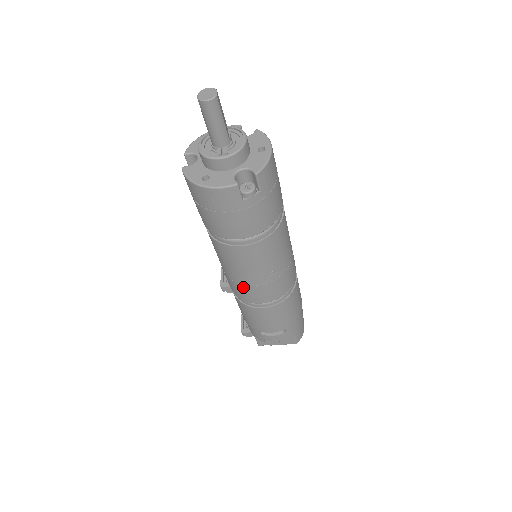
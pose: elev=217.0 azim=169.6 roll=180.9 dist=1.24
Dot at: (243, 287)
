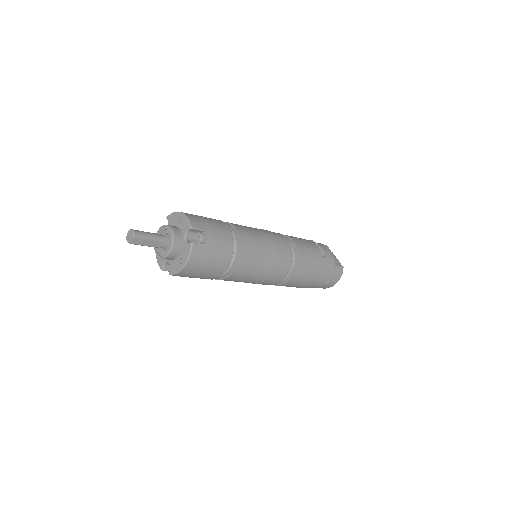
Dot at: occluded
